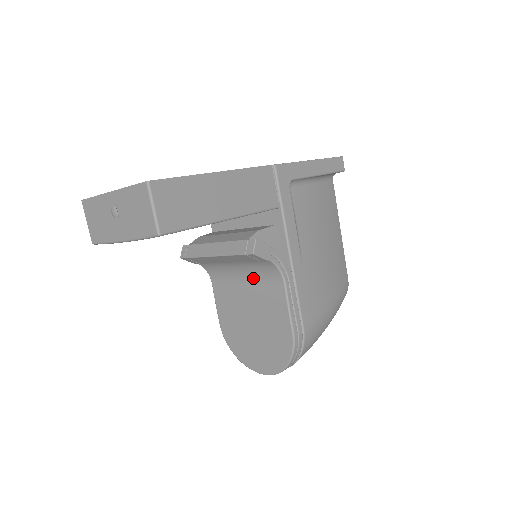
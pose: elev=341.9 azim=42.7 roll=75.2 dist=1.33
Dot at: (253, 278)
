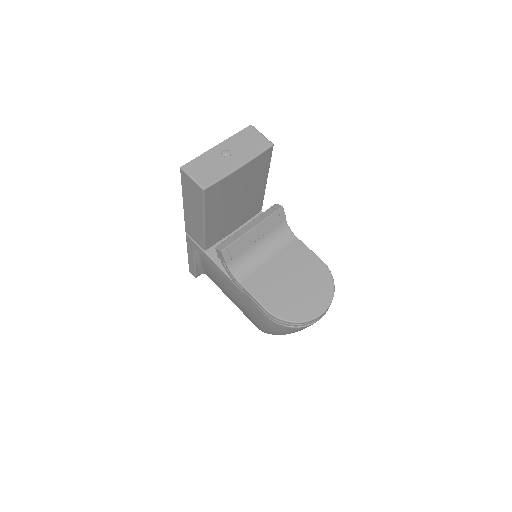
Dot at: (274, 250)
